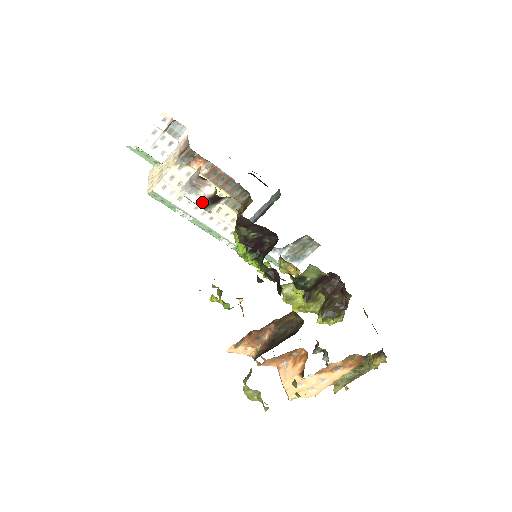
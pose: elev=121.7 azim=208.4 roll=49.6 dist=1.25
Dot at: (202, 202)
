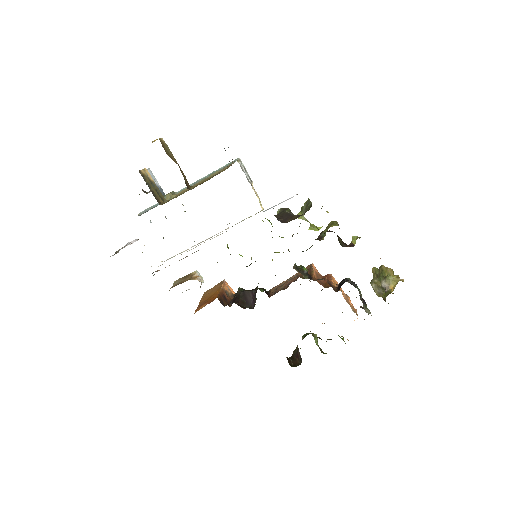
Dot at: occluded
